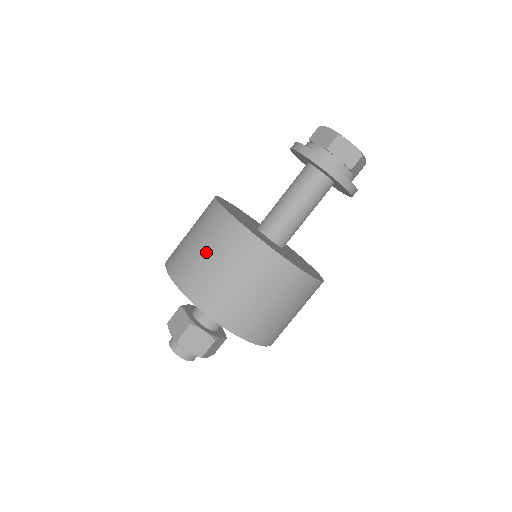
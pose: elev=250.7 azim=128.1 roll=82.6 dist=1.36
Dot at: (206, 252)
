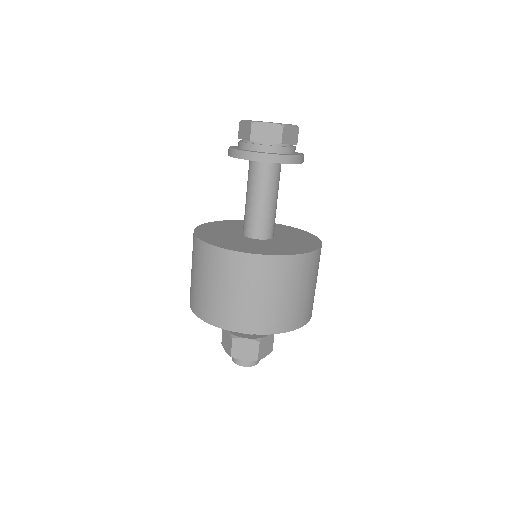
Dot at: (202, 280)
